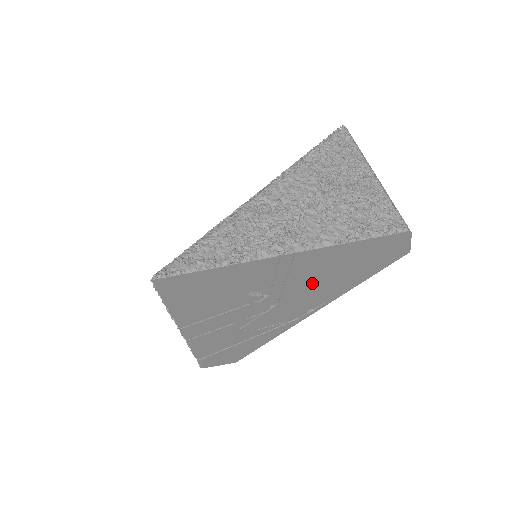
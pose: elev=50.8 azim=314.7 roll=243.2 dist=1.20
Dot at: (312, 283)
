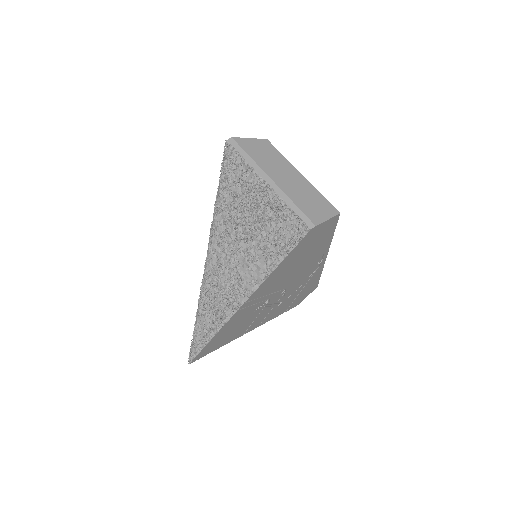
Dot at: (289, 275)
